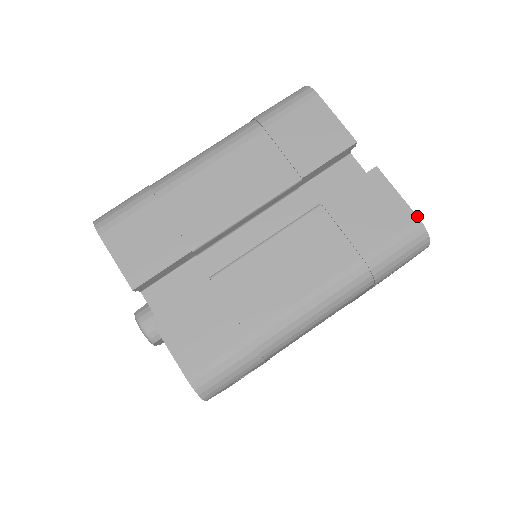
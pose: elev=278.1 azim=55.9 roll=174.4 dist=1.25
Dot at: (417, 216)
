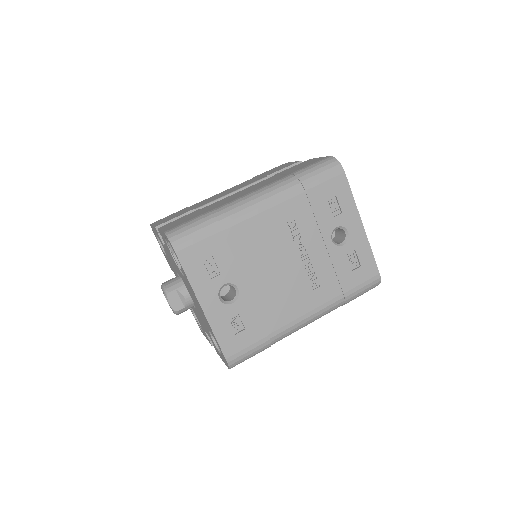
Dot at: (329, 156)
